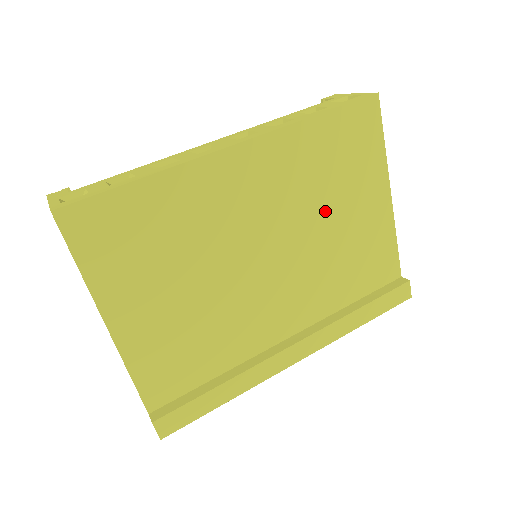
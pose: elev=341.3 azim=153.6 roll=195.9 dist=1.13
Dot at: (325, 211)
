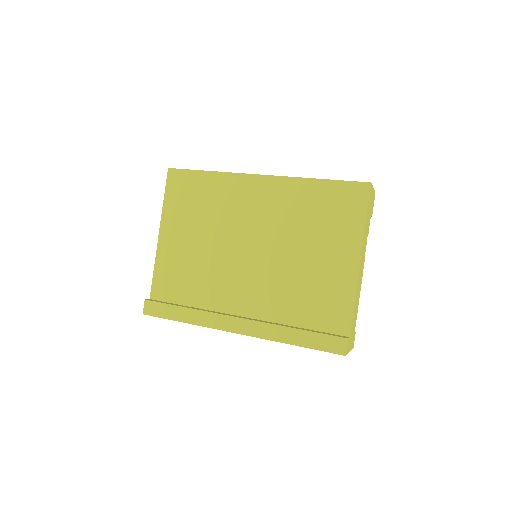
Dot at: (301, 243)
